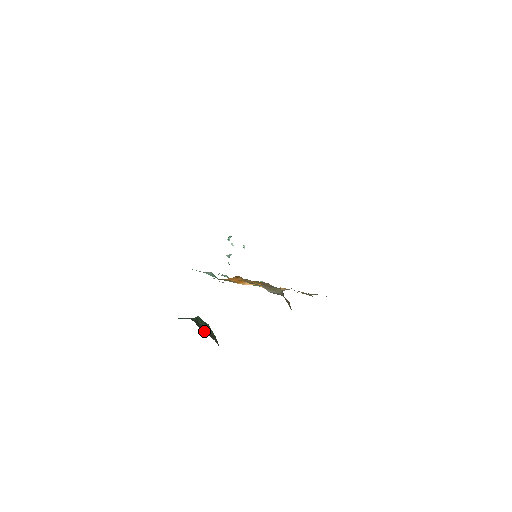
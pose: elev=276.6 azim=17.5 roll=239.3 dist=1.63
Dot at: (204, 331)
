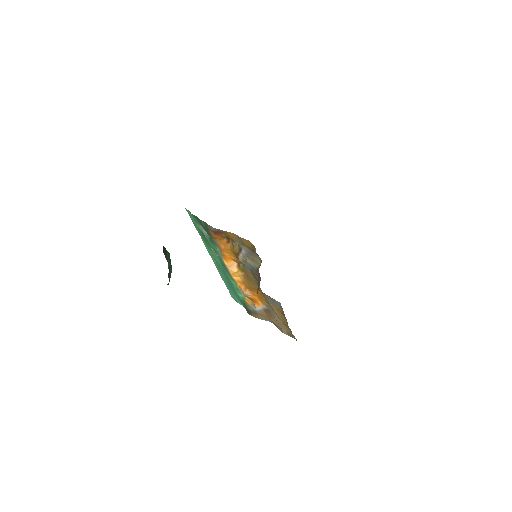
Dot at: (165, 256)
